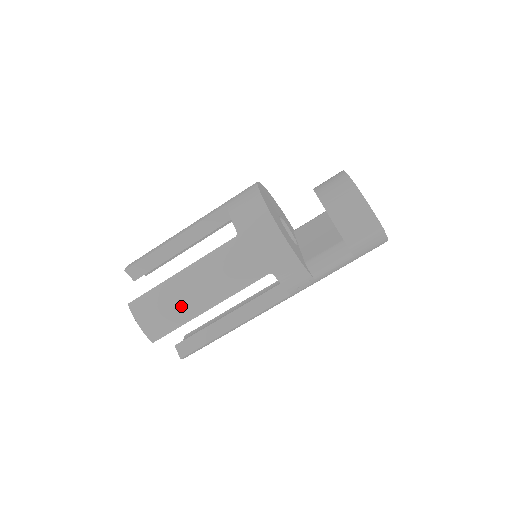
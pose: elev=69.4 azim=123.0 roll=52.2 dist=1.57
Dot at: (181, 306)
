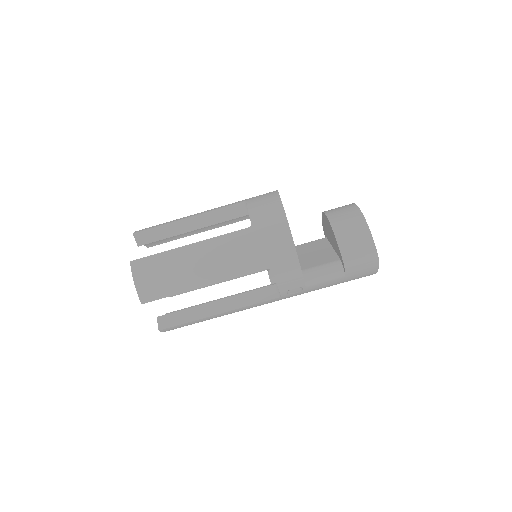
Dot at: (180, 276)
